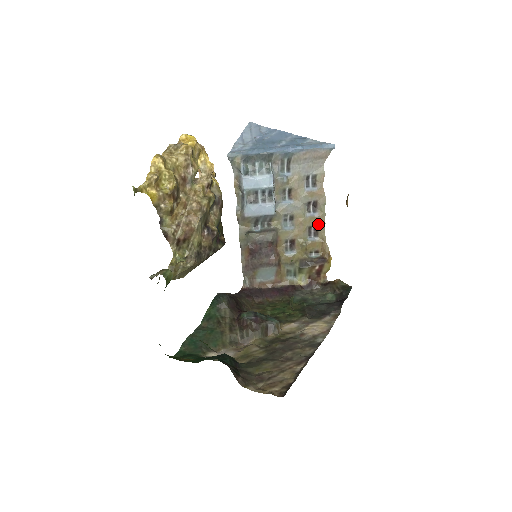
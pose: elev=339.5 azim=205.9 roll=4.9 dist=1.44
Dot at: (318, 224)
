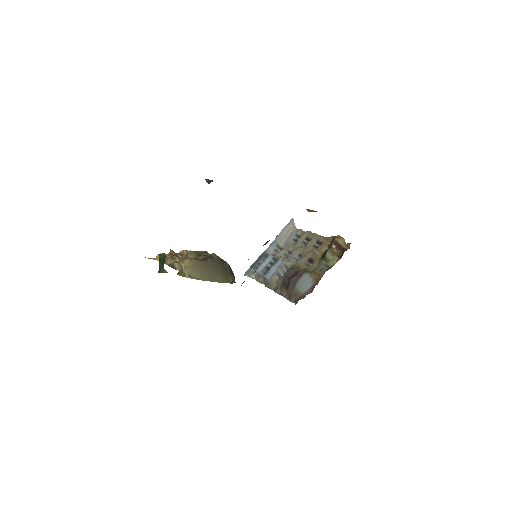
Dot at: (316, 240)
